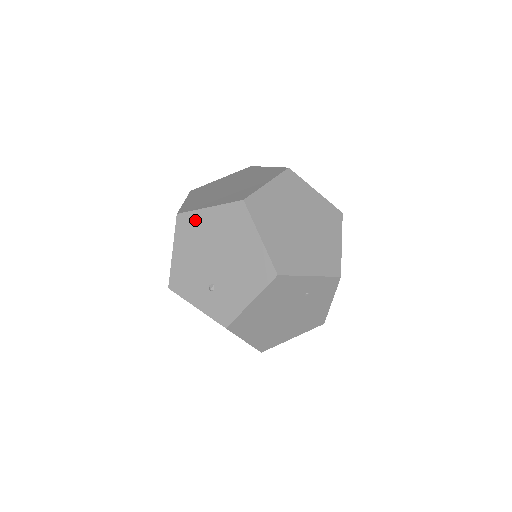
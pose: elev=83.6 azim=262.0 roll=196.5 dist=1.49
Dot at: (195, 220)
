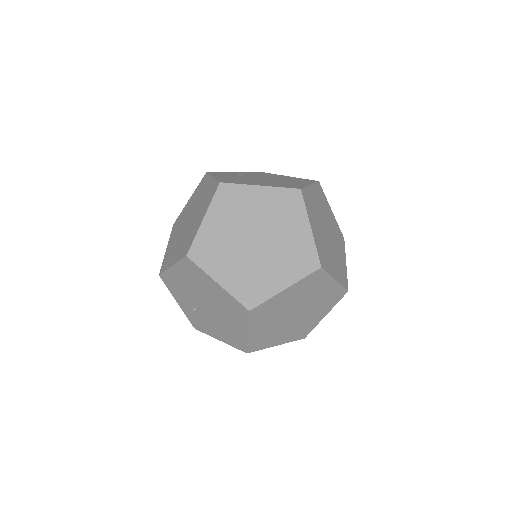
Dot at: (201, 276)
